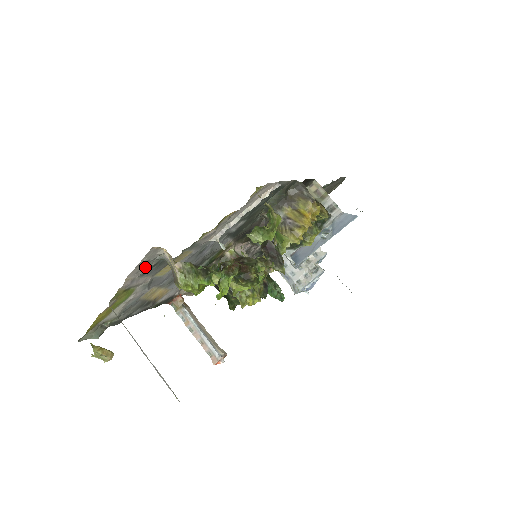
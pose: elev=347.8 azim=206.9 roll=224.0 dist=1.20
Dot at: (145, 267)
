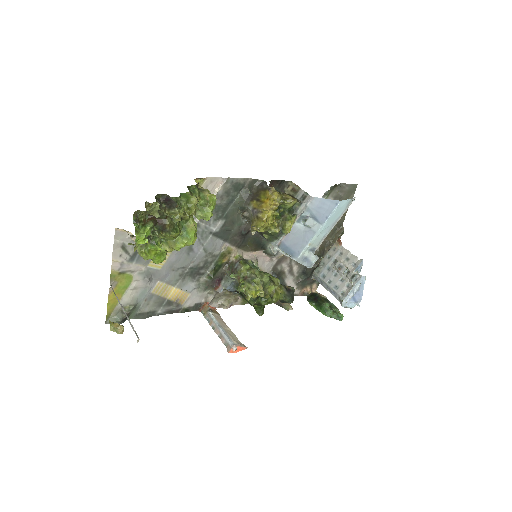
Dot at: (126, 251)
